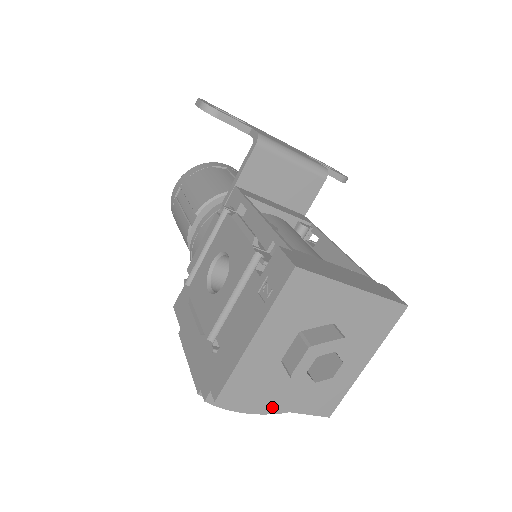
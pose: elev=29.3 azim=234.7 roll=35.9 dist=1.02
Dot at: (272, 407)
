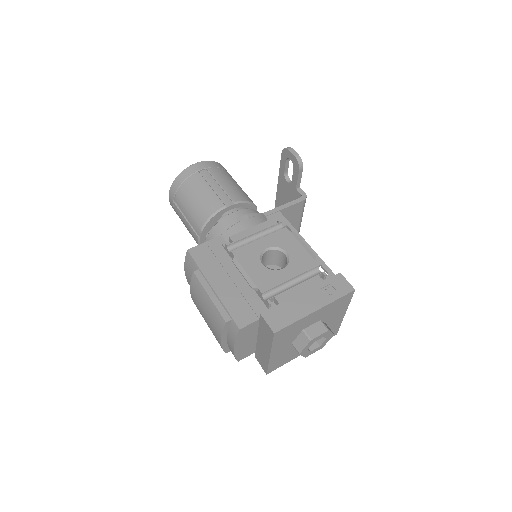
Dot at: (272, 352)
